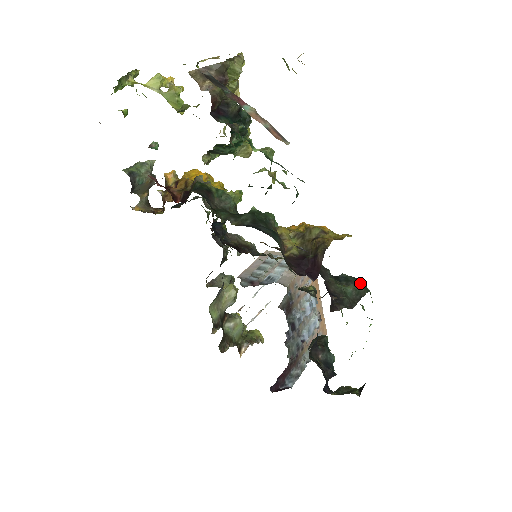
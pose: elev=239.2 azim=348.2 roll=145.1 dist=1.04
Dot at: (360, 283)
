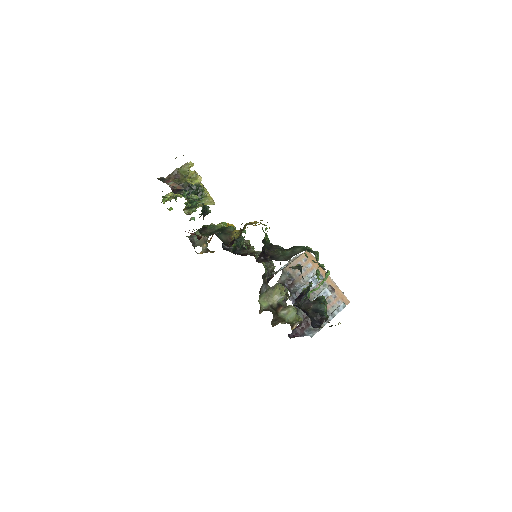
Dot at: (298, 247)
